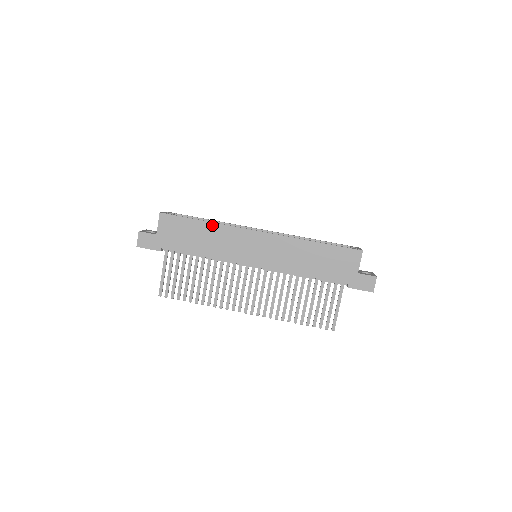
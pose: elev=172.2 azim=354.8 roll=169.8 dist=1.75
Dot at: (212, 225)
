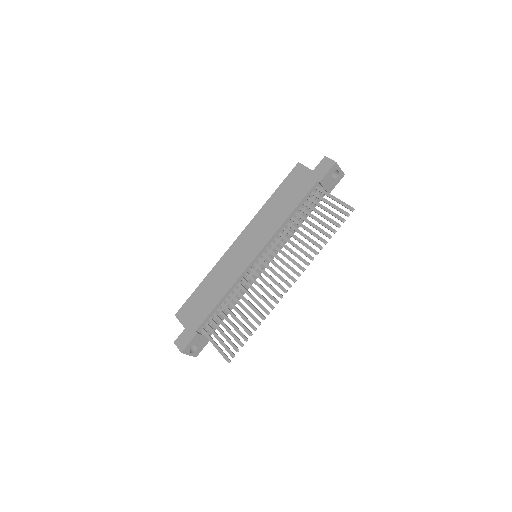
Dot at: (208, 276)
